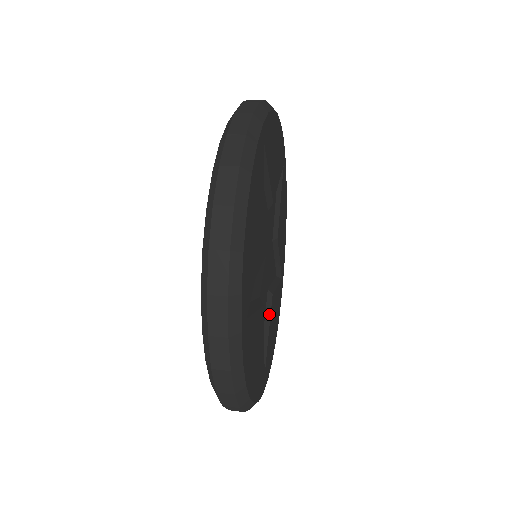
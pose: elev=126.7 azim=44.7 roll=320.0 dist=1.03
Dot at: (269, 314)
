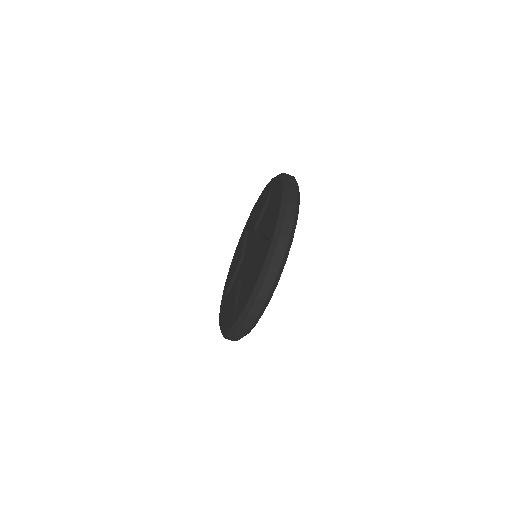
Dot at: occluded
